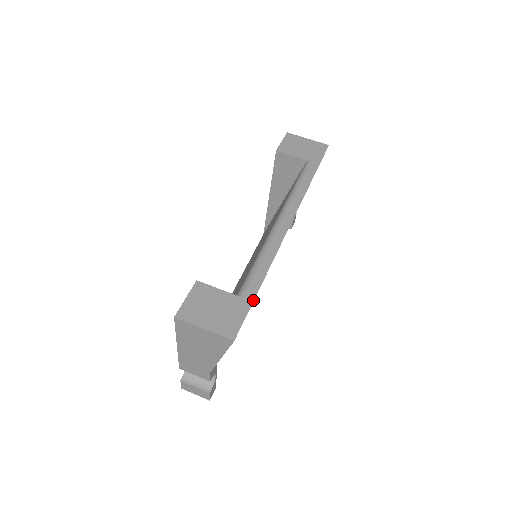
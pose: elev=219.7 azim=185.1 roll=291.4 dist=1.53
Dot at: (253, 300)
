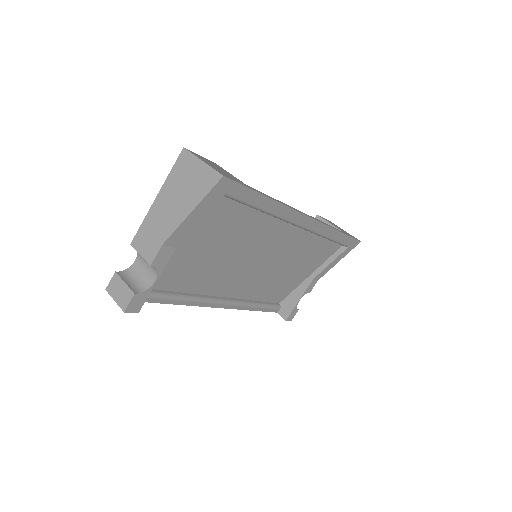
Dot at: (255, 190)
